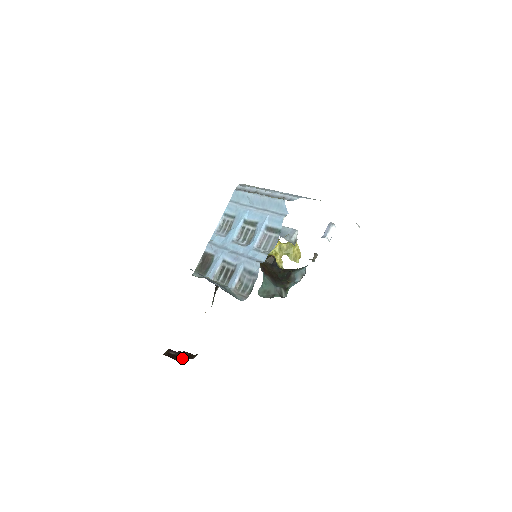
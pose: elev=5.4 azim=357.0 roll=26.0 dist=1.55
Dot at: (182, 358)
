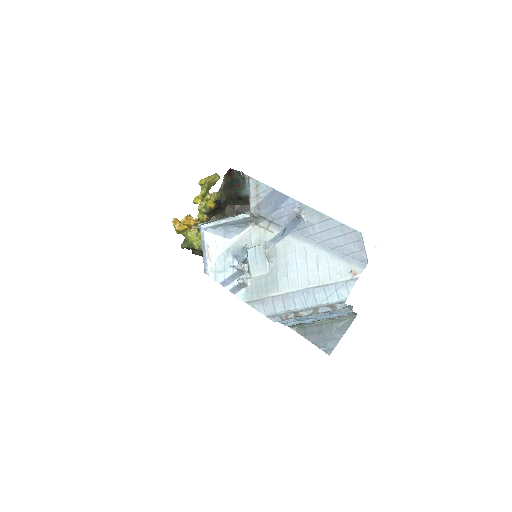
Dot at: occluded
